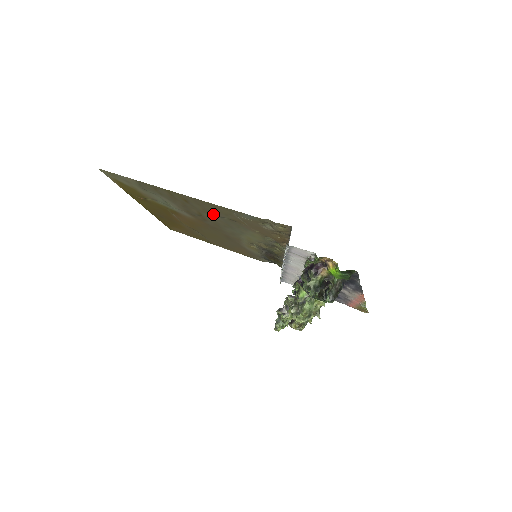
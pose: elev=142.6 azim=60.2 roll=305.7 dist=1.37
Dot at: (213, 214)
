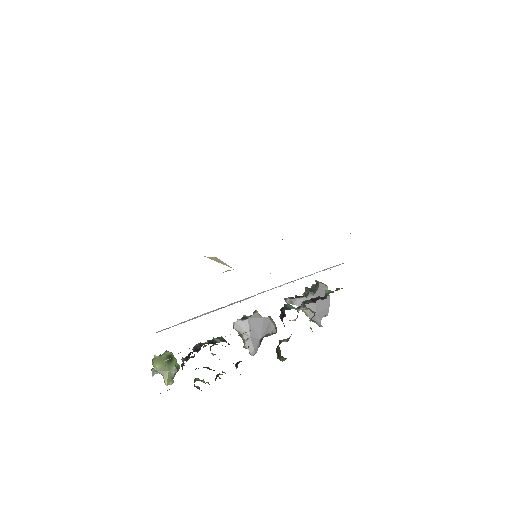
Dot at: occluded
